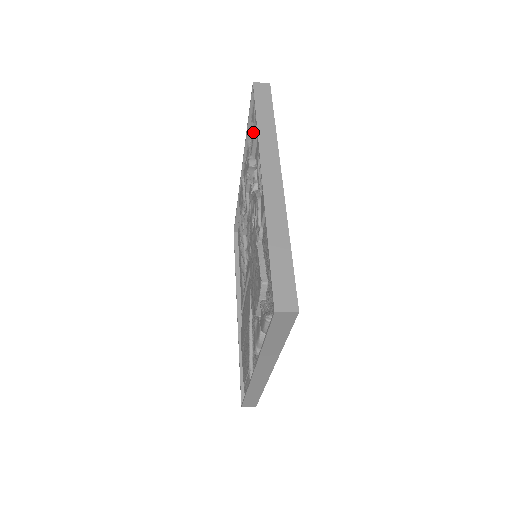
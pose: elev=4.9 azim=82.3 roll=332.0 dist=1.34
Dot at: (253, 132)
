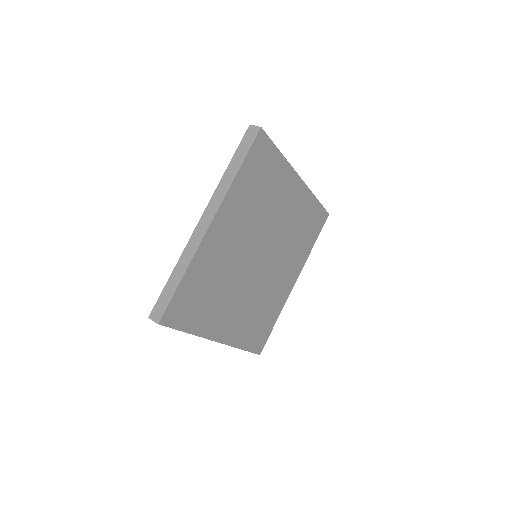
Dot at: occluded
